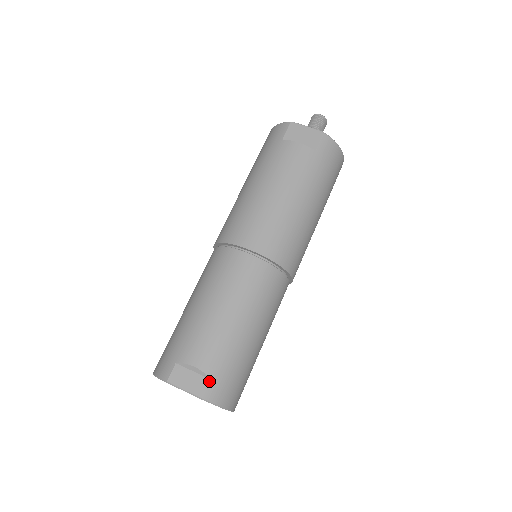
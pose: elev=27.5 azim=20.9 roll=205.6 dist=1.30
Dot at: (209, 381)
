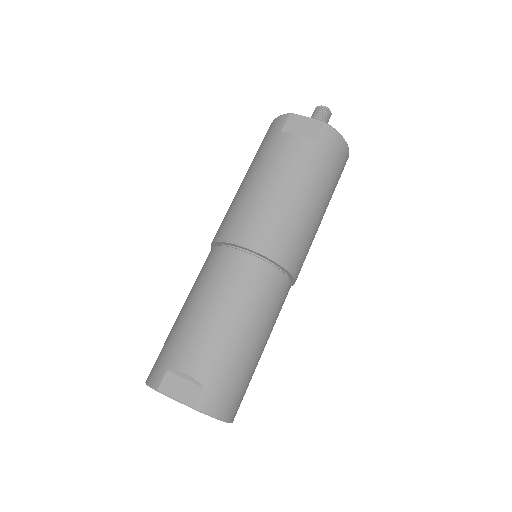
Dot at: (202, 389)
